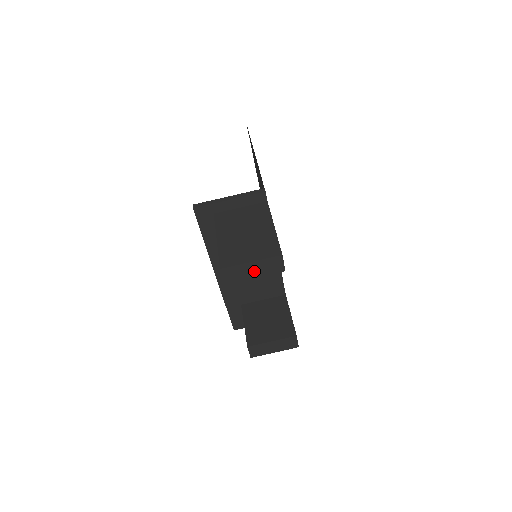
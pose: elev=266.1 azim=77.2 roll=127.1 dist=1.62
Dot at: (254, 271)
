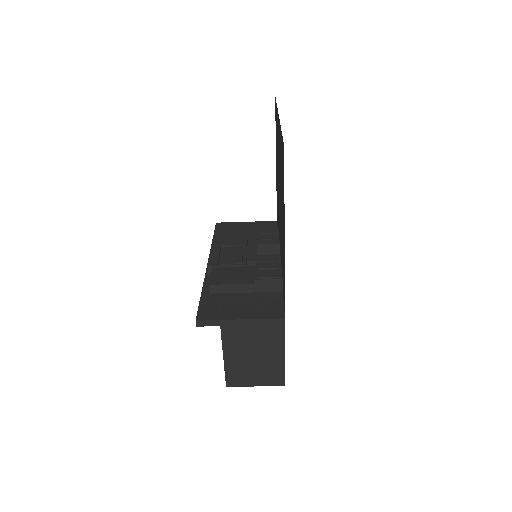
Dot at: occluded
